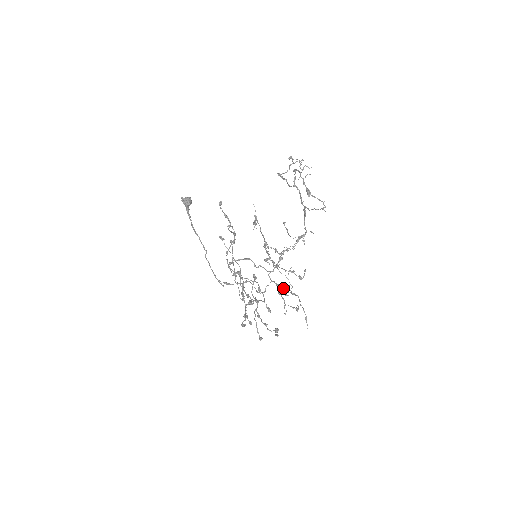
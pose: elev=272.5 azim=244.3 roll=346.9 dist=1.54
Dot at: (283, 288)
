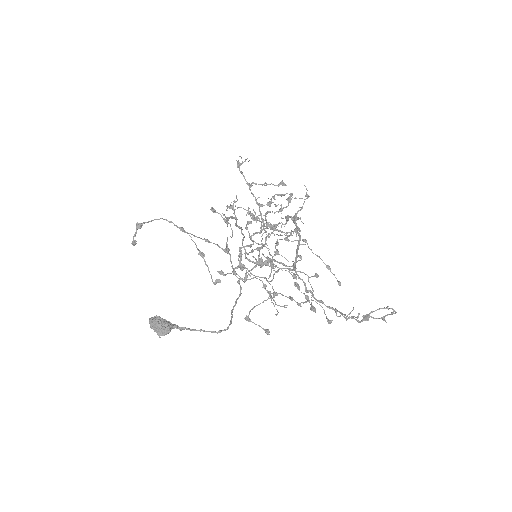
Dot at: (270, 205)
